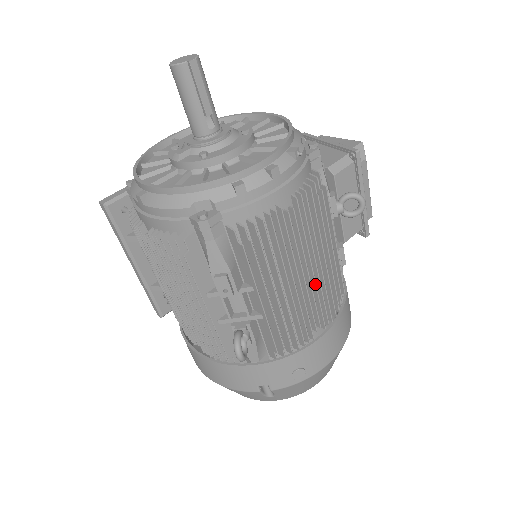
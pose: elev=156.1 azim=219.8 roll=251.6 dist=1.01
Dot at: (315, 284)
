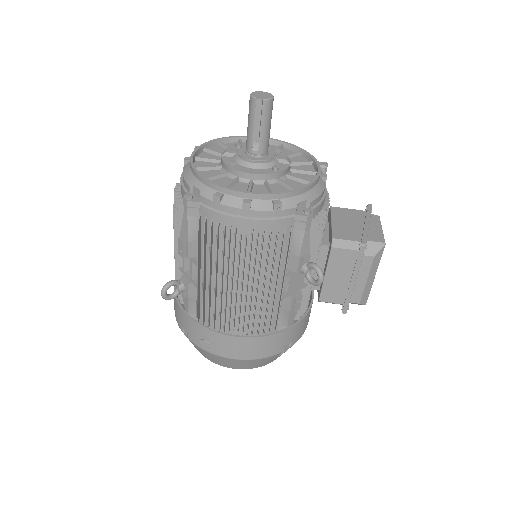
Dot at: (245, 299)
